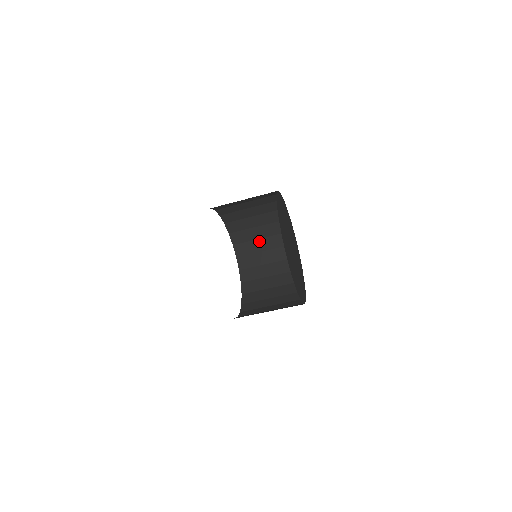
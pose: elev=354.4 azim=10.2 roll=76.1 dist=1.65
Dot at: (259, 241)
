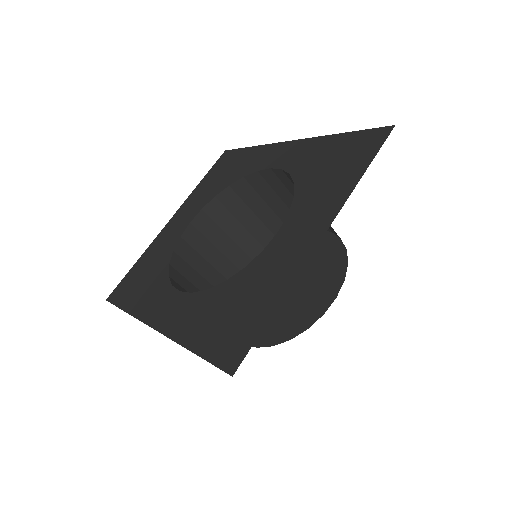
Dot at: (224, 235)
